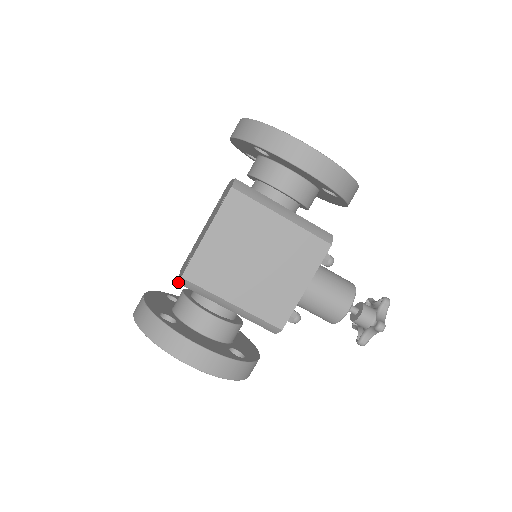
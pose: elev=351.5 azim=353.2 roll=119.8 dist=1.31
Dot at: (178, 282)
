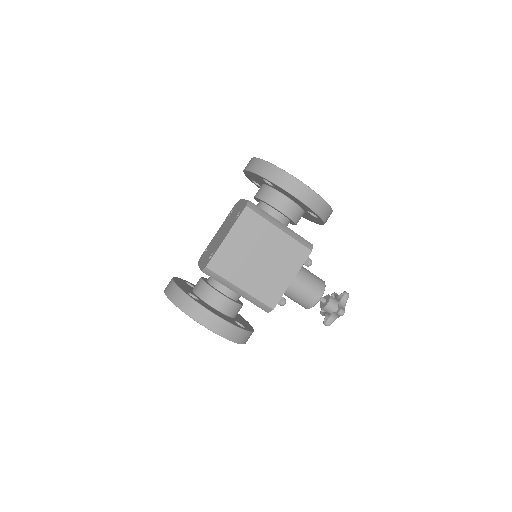
Dot at: (202, 271)
